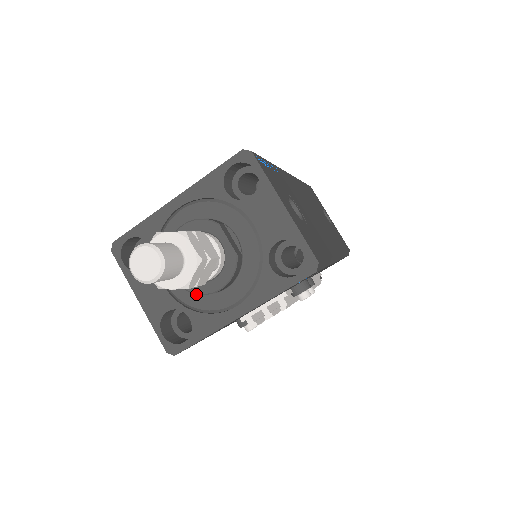
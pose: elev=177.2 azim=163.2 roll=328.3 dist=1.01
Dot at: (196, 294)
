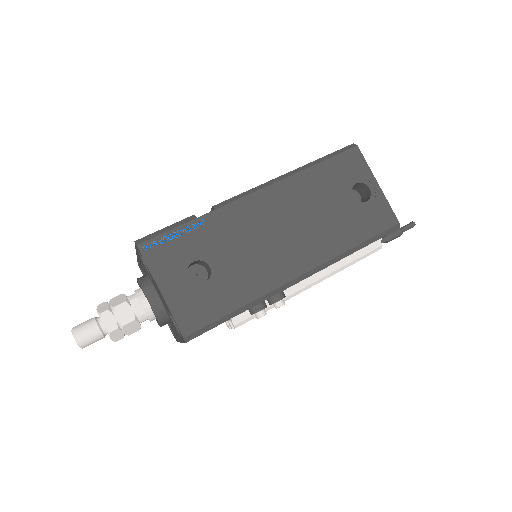
Dot at: occluded
